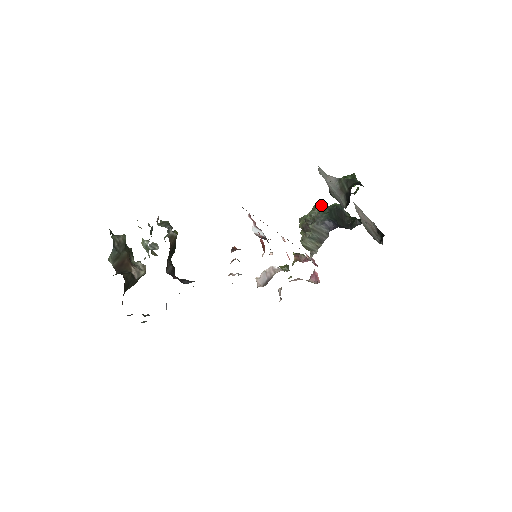
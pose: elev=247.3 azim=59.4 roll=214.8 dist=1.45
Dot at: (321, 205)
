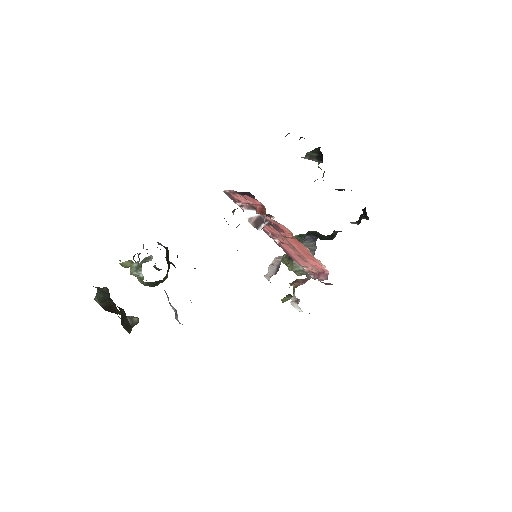
Dot at: occluded
